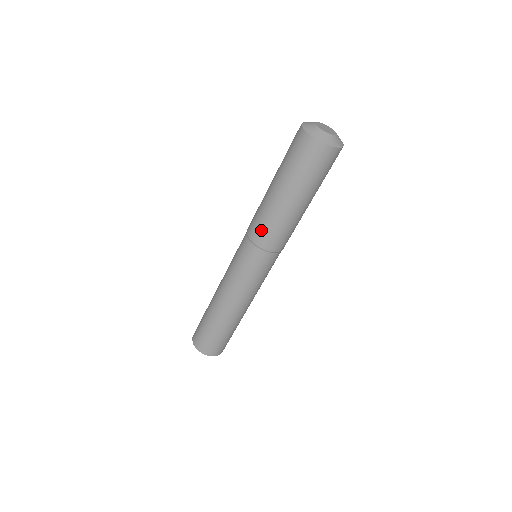
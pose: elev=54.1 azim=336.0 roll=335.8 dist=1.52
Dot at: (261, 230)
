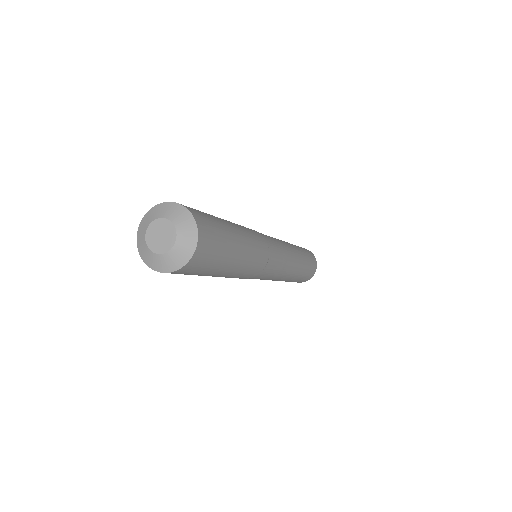
Dot at: occluded
